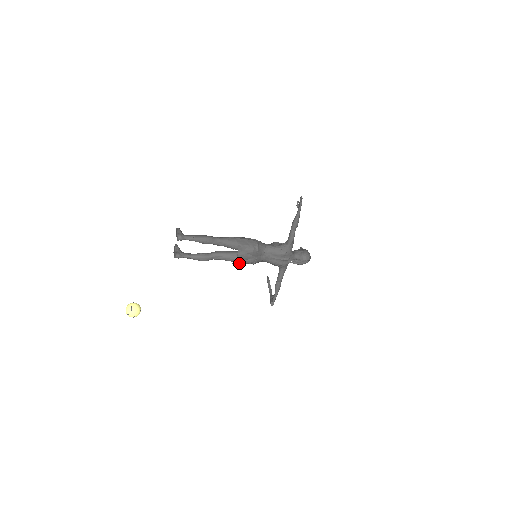
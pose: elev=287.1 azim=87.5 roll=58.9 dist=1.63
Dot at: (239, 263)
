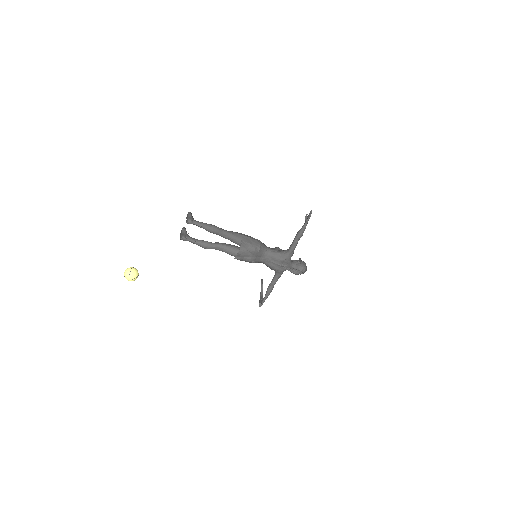
Dot at: (239, 259)
